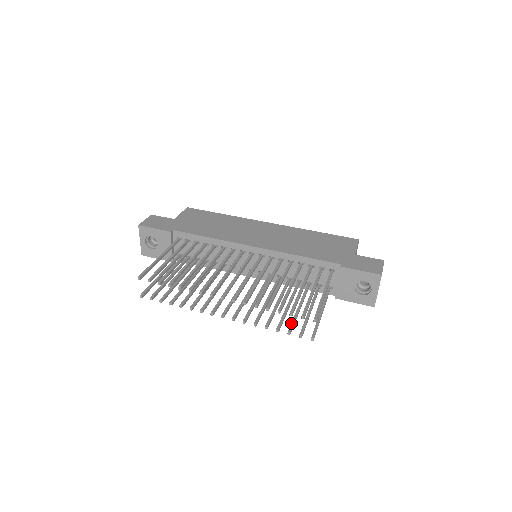
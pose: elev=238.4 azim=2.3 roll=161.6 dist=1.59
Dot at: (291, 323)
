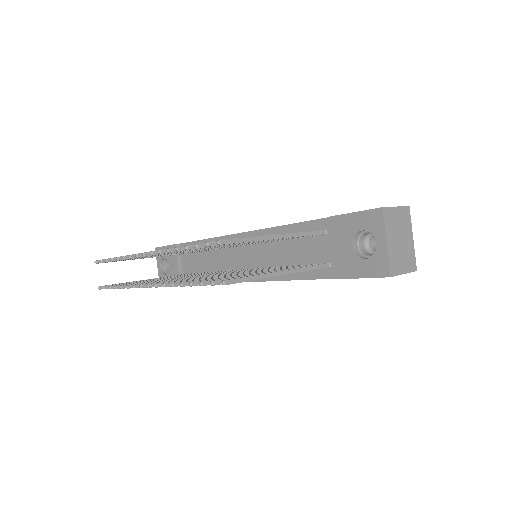
Dot at: (218, 278)
